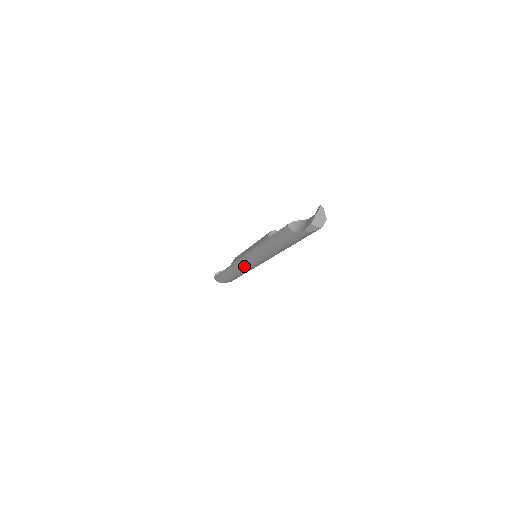
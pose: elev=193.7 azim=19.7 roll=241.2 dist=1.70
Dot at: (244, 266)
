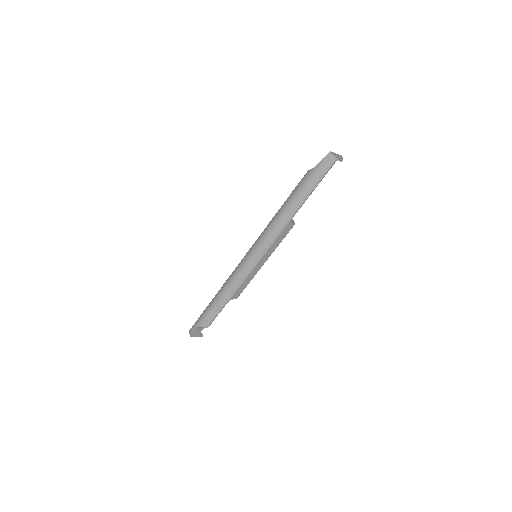
Dot at: (238, 269)
